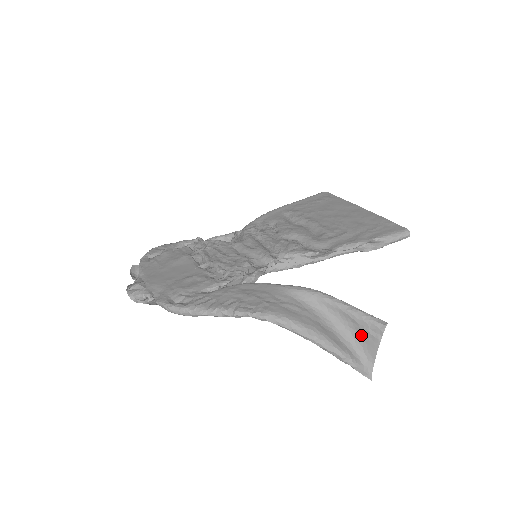
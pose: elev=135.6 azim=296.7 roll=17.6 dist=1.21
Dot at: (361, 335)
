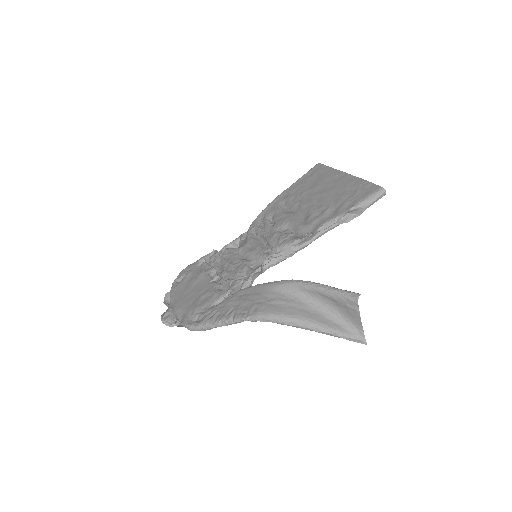
Dot at: (343, 310)
